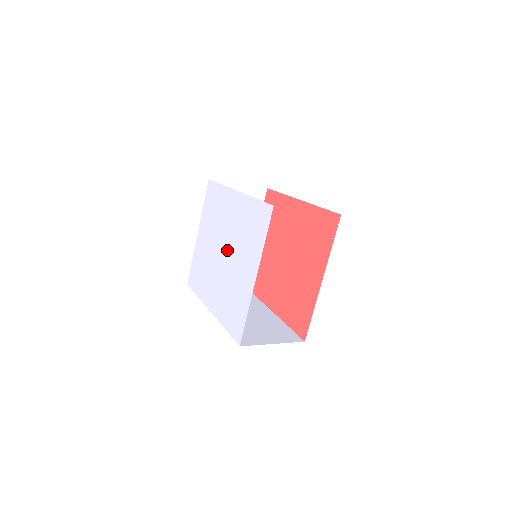
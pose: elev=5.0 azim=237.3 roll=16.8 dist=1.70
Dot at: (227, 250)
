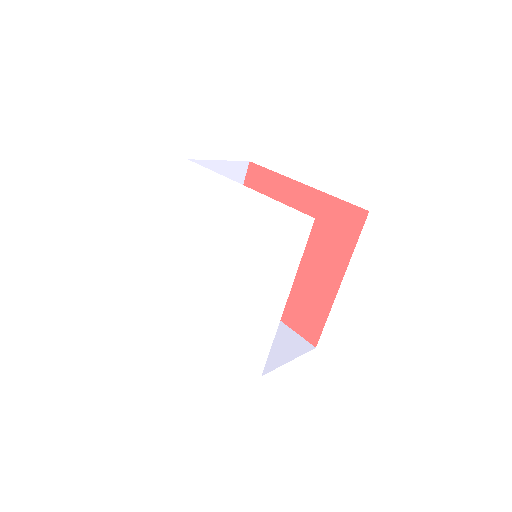
Dot at: (231, 259)
